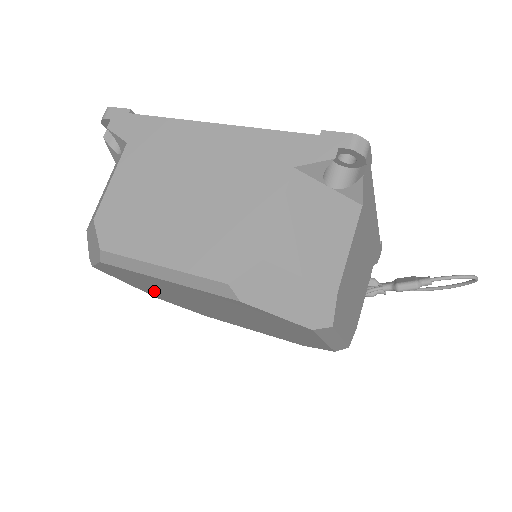
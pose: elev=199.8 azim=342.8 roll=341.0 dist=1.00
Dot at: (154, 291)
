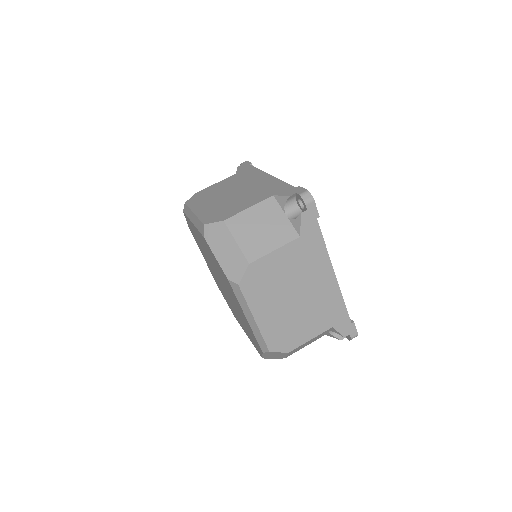
Dot at: occluded
